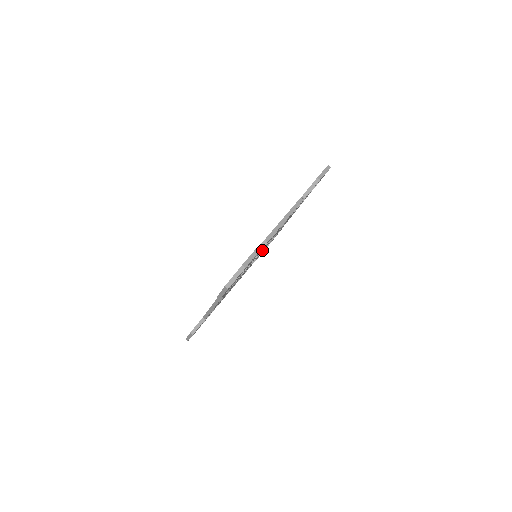
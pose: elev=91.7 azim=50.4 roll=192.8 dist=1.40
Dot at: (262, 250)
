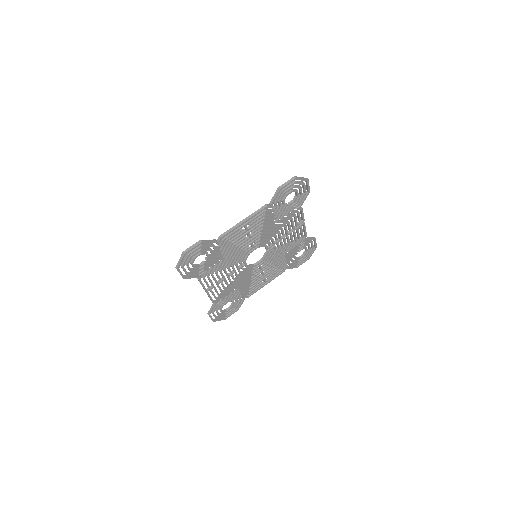
Dot at: (267, 252)
